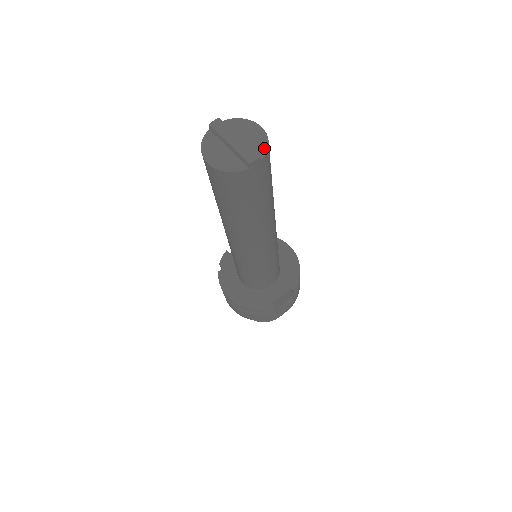
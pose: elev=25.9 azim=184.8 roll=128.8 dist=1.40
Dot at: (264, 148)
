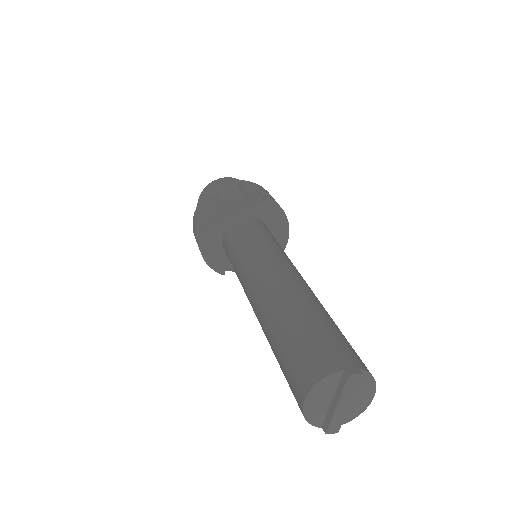
Dot at: (351, 418)
